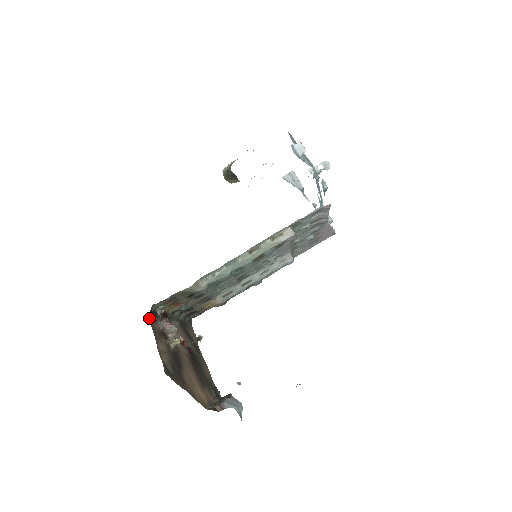
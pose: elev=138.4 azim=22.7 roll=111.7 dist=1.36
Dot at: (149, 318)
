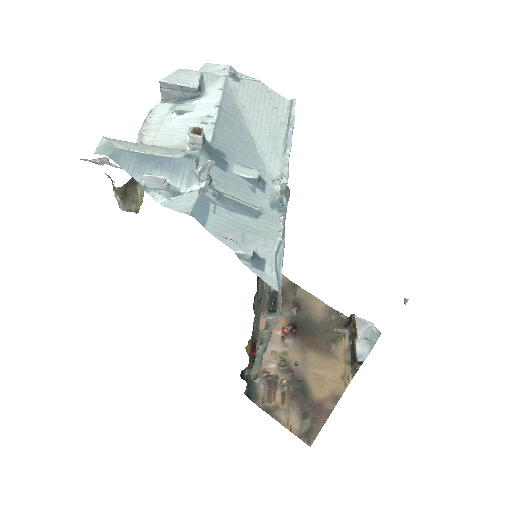
Dot at: occluded
